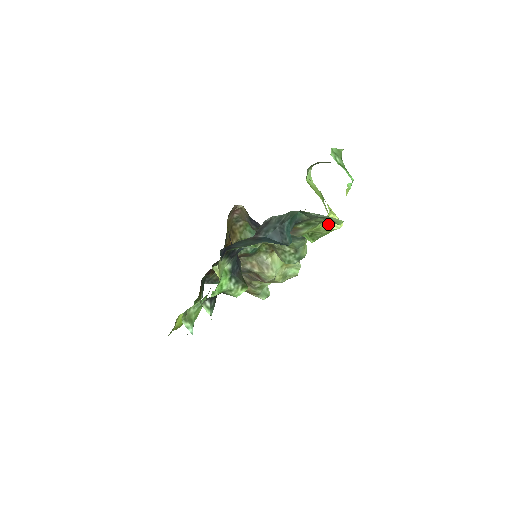
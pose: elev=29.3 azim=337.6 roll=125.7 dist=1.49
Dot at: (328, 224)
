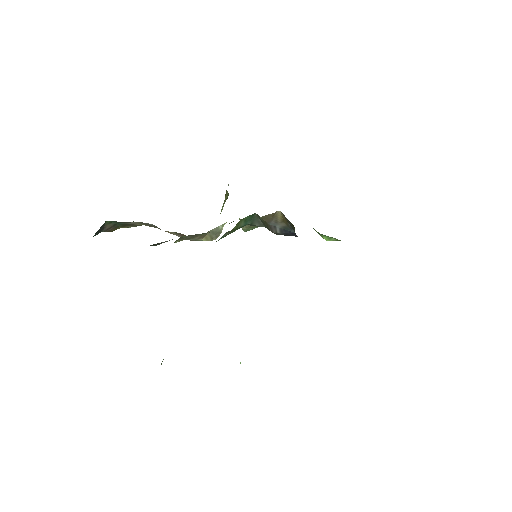
Dot at: occluded
